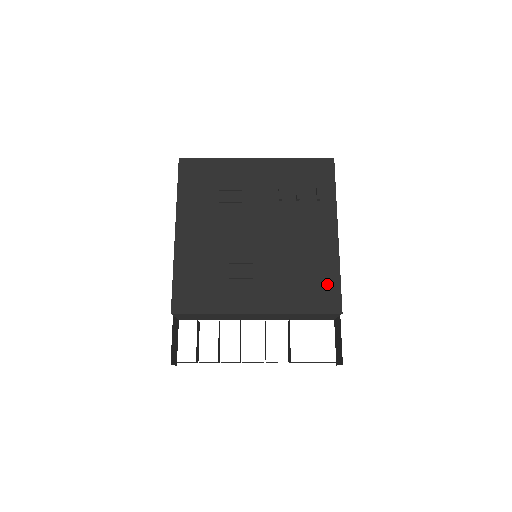
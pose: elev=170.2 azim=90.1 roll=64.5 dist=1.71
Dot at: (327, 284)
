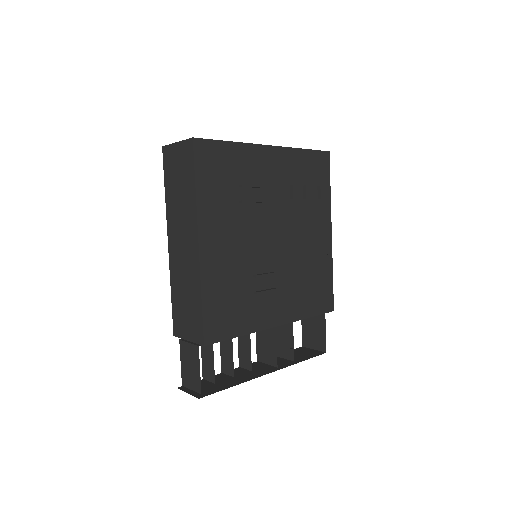
Dot at: (325, 286)
